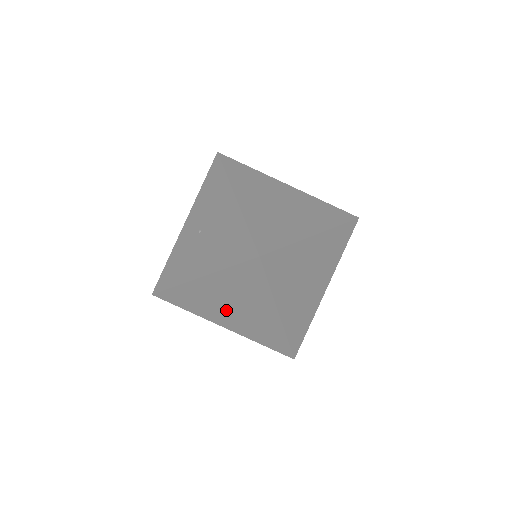
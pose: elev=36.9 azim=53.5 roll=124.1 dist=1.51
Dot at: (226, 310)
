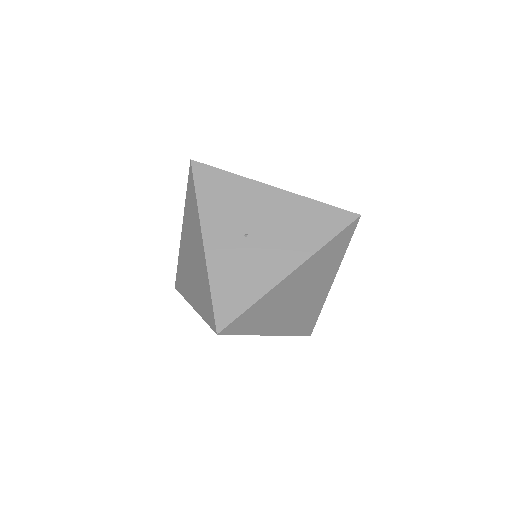
Dot at: (290, 306)
